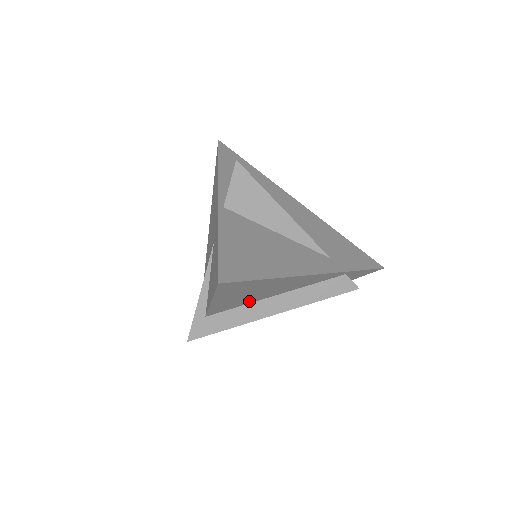
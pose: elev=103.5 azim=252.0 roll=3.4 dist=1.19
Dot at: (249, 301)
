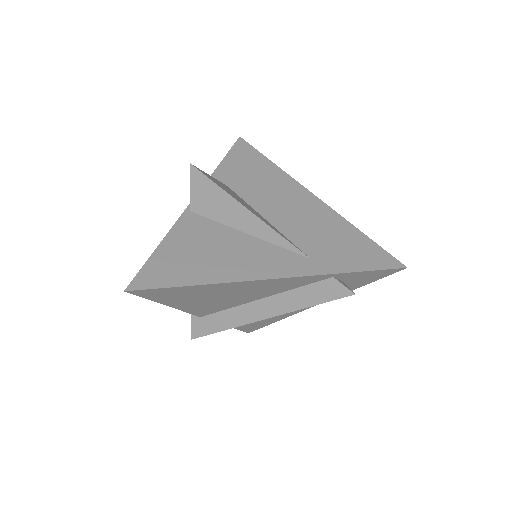
Dot at: (230, 304)
